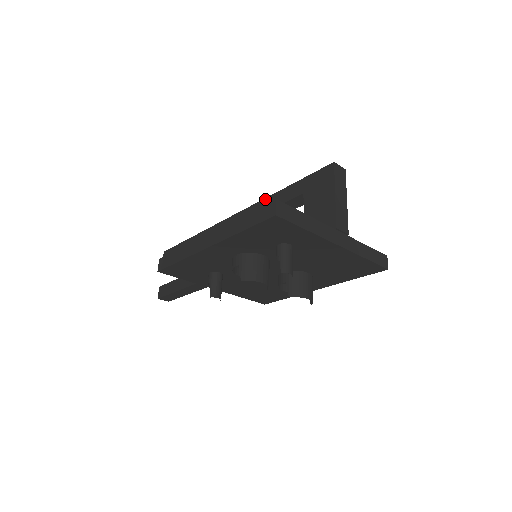
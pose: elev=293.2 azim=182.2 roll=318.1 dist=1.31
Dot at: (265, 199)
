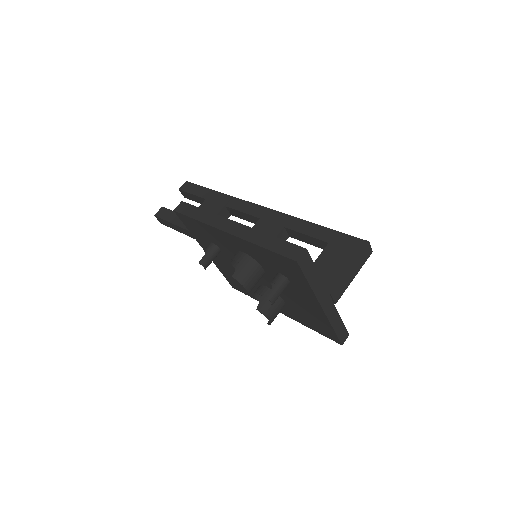
Dot at: (297, 218)
